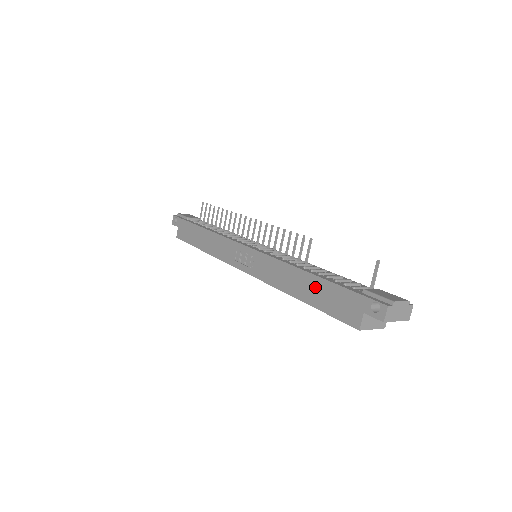
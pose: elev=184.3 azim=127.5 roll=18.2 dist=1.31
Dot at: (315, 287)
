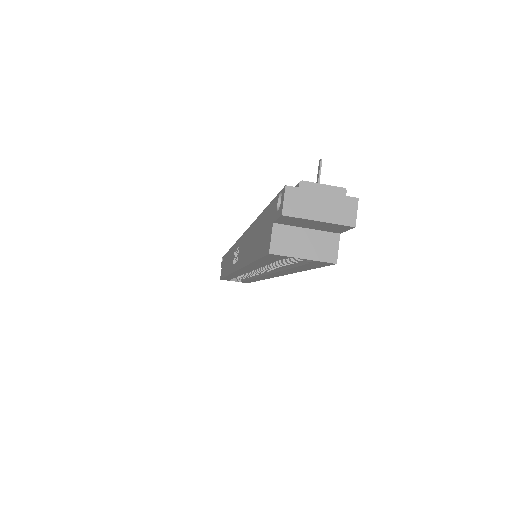
Dot at: (255, 233)
